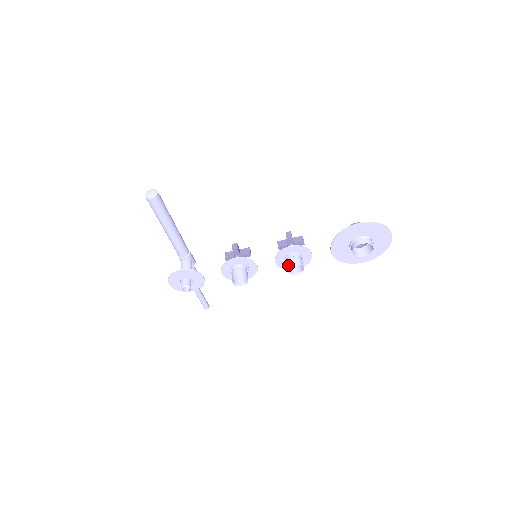
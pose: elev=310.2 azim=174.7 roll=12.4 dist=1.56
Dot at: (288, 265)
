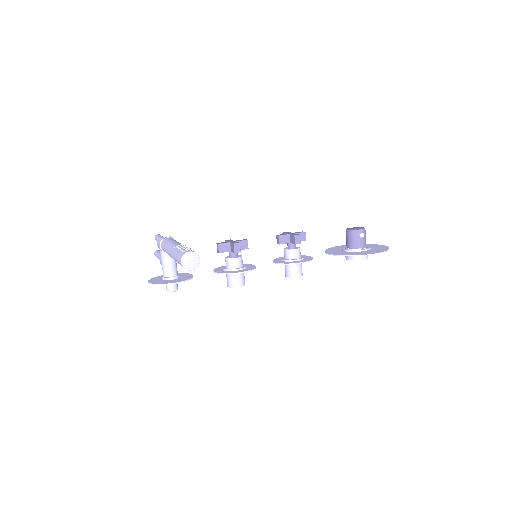
Dot at: (290, 274)
